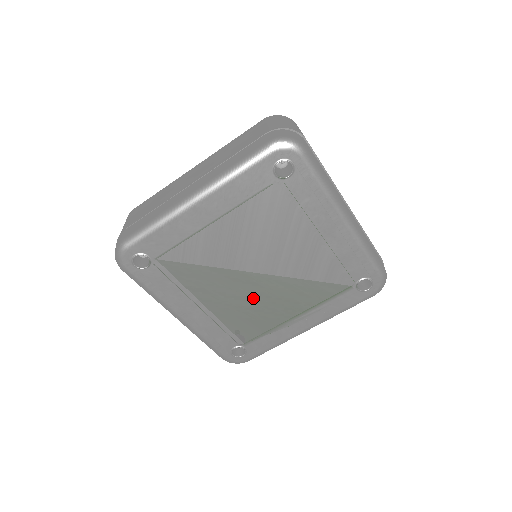
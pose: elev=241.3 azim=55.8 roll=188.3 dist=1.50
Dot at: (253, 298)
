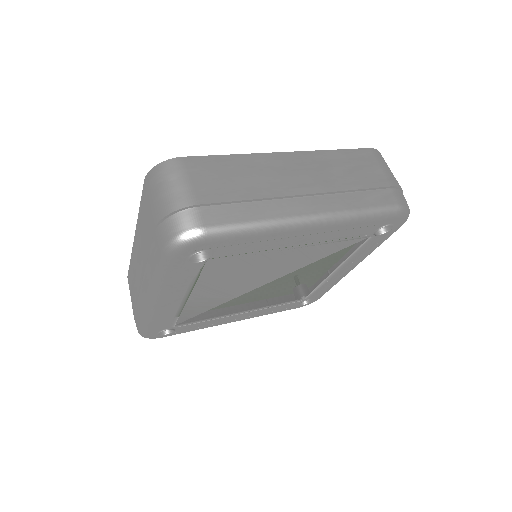
Dot at: (280, 289)
